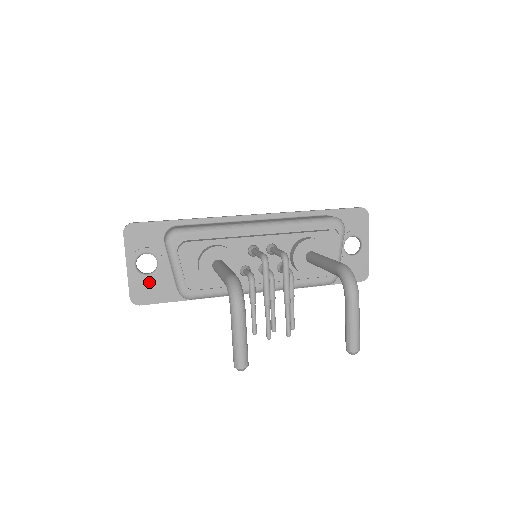
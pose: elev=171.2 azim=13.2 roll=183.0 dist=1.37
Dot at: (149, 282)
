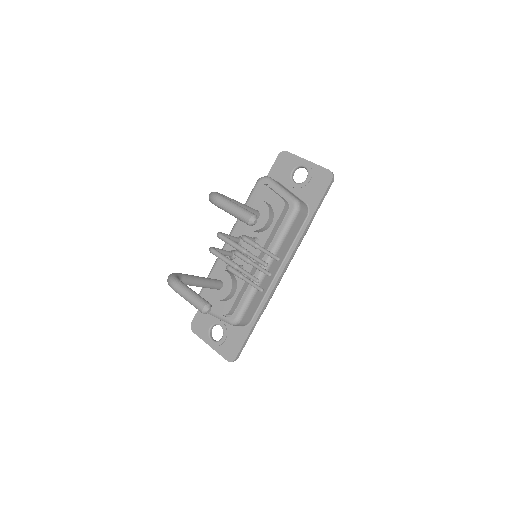
Dot at: (227, 341)
